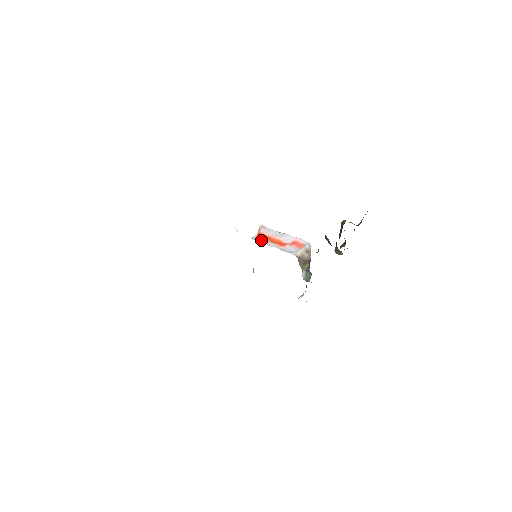
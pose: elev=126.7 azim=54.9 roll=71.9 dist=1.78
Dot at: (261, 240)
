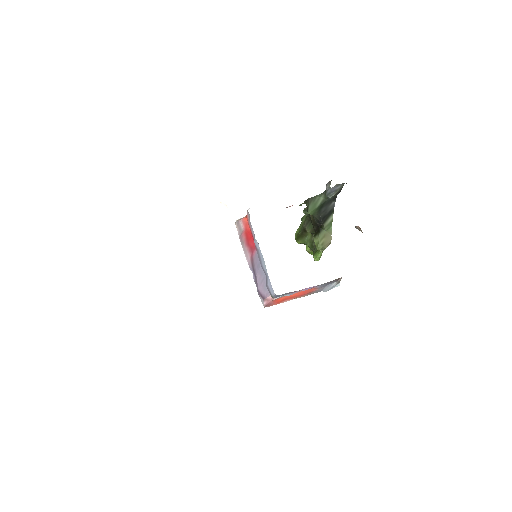
Dot at: occluded
